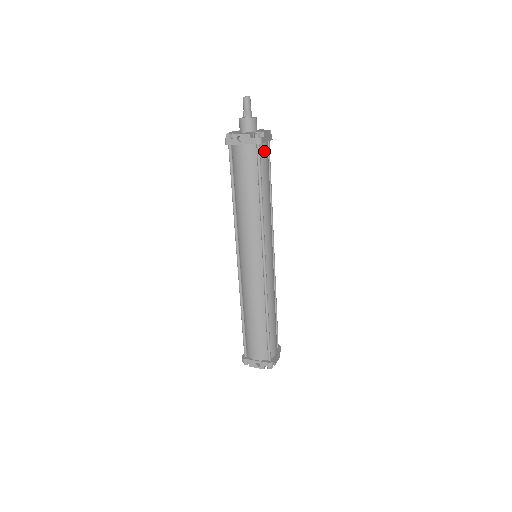
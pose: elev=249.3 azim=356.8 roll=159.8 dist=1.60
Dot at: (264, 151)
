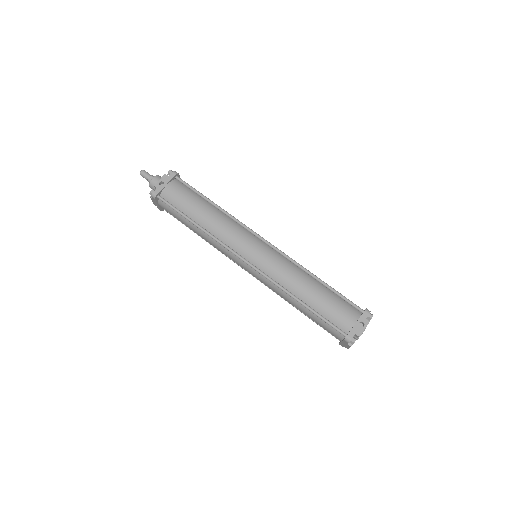
Dot at: occluded
